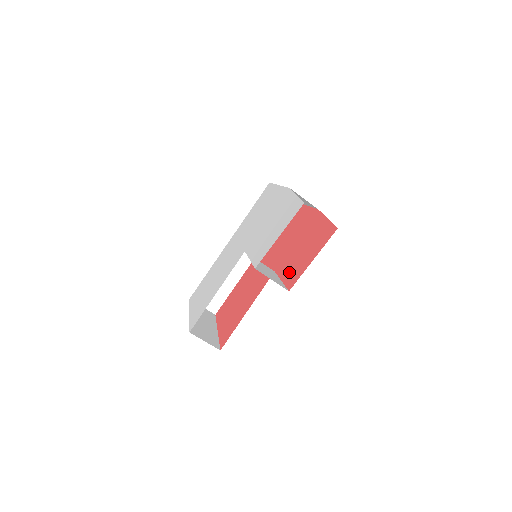
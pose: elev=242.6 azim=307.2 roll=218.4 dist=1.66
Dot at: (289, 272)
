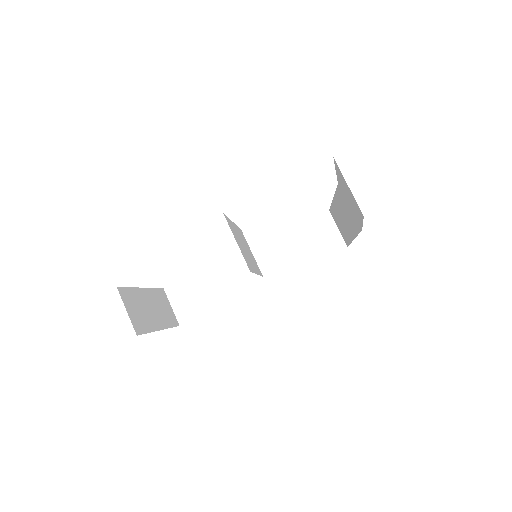
Dot at: occluded
